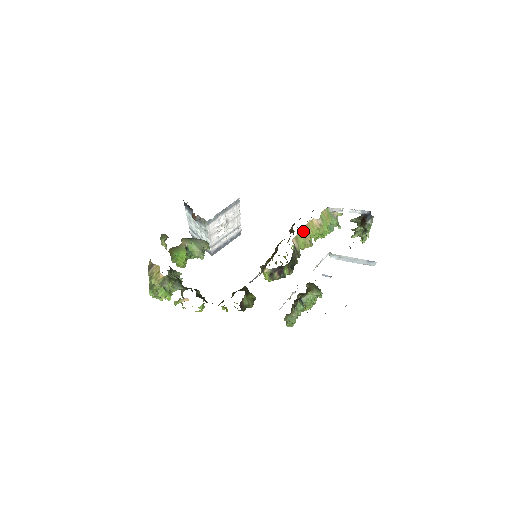
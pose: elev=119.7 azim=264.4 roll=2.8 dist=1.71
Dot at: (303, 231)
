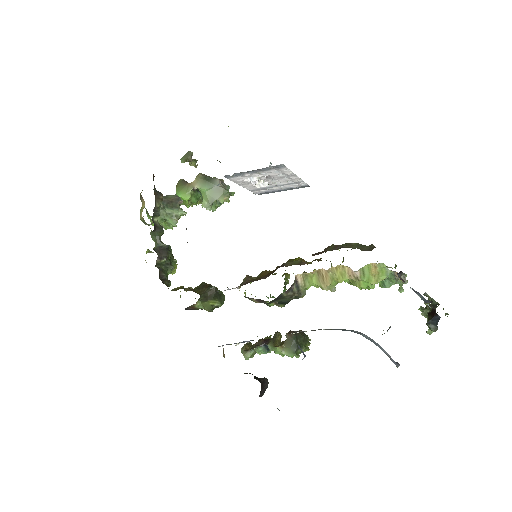
Dot at: (322, 272)
